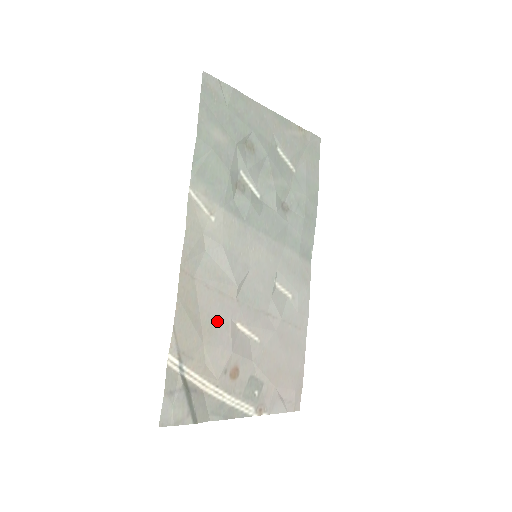
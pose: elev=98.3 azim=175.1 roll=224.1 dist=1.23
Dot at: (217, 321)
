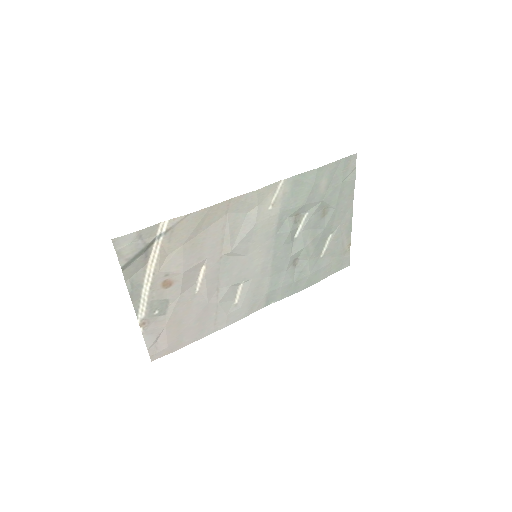
Dot at: (202, 248)
